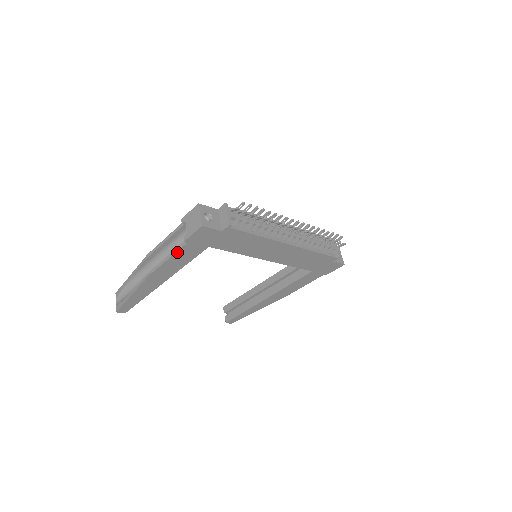
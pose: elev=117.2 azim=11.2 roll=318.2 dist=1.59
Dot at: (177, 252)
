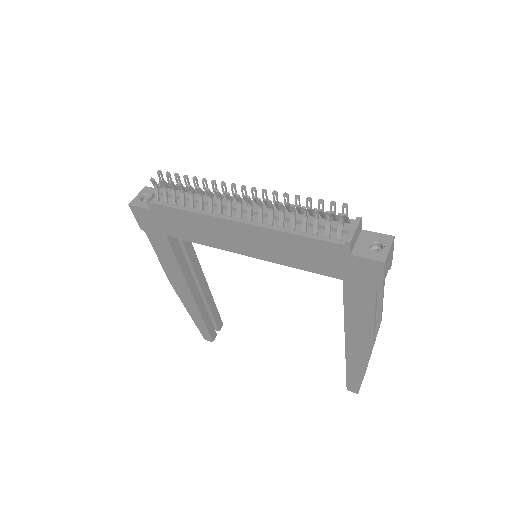
Dot at: (153, 246)
